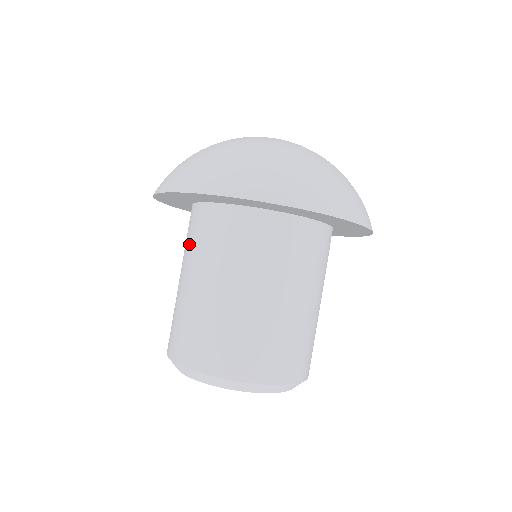
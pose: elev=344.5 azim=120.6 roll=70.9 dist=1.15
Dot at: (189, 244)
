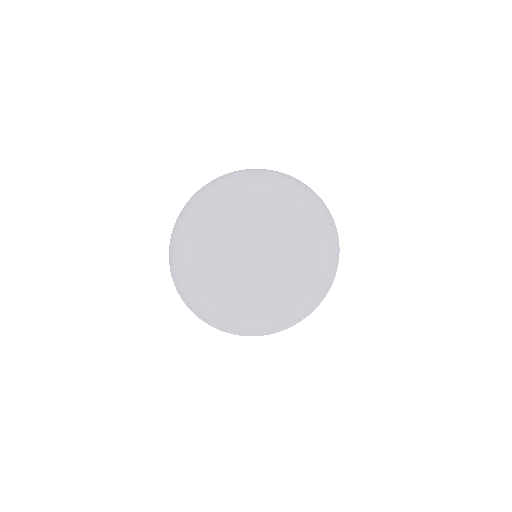
Dot at: occluded
